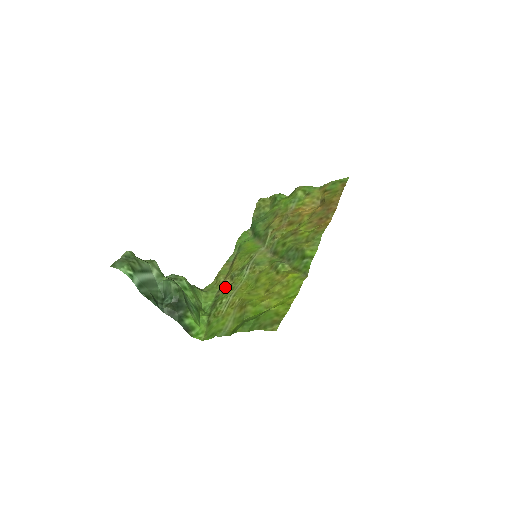
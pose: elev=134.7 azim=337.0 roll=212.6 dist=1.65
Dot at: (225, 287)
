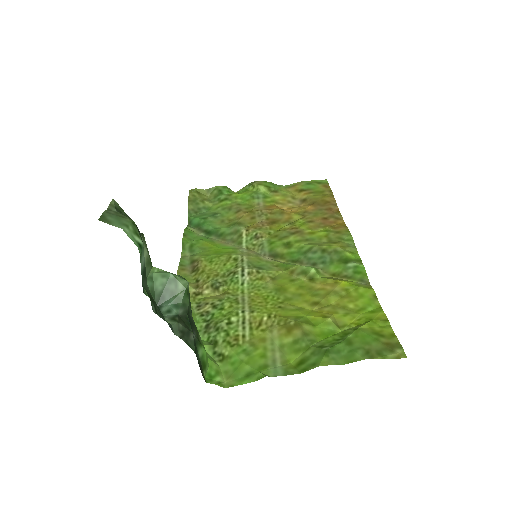
Dot at: (213, 300)
